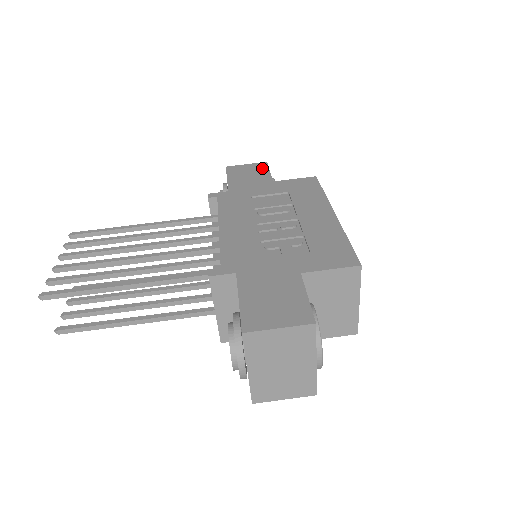
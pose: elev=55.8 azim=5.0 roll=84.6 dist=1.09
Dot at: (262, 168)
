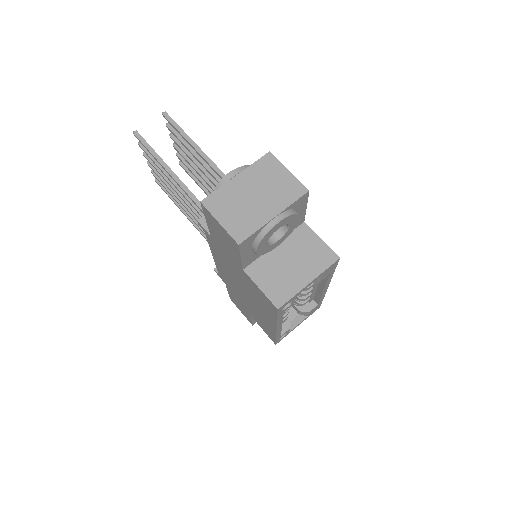
Dot at: occluded
